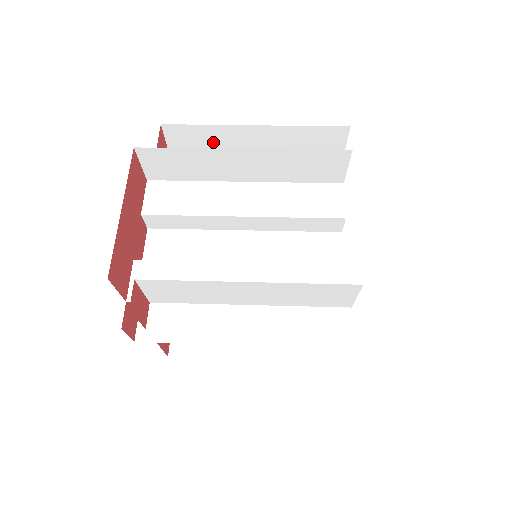
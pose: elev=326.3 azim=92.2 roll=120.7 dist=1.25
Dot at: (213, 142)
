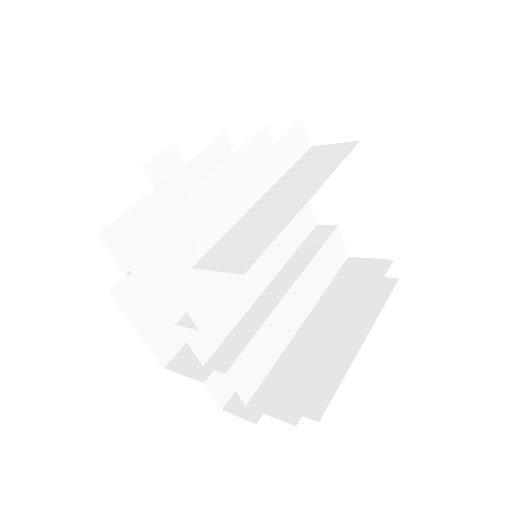
Dot at: occluded
